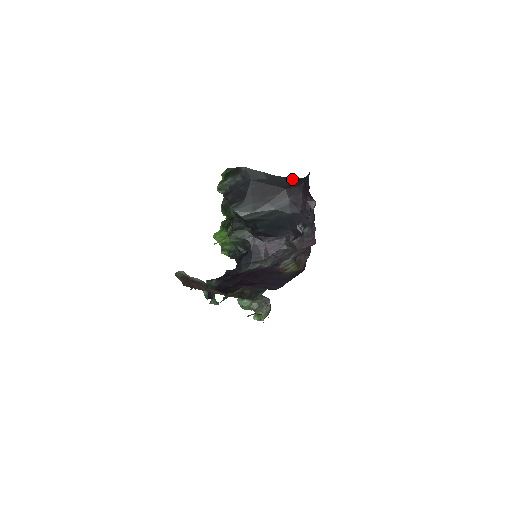
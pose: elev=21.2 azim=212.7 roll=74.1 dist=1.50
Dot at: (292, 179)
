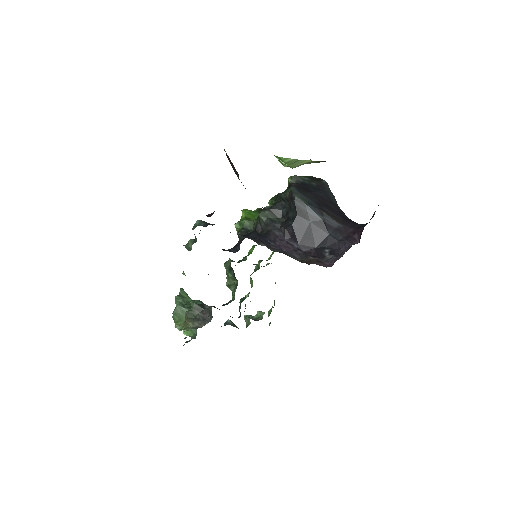
Dot at: occluded
